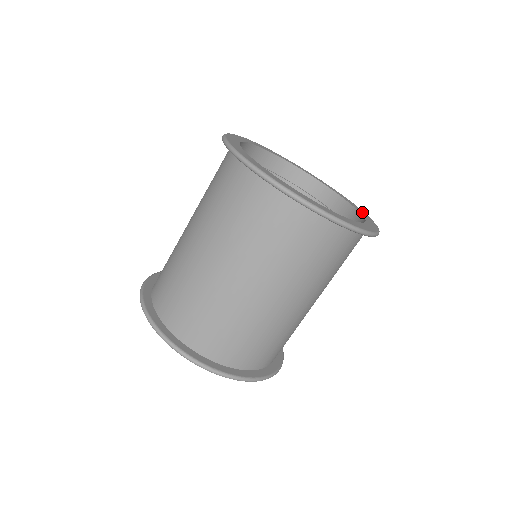
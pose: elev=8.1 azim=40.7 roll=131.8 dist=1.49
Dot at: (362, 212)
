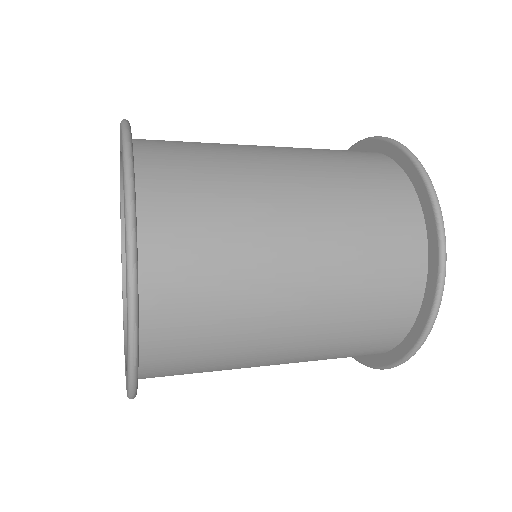
Dot at: occluded
